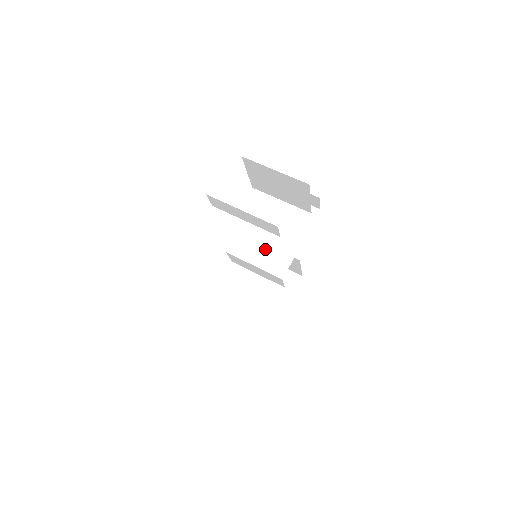
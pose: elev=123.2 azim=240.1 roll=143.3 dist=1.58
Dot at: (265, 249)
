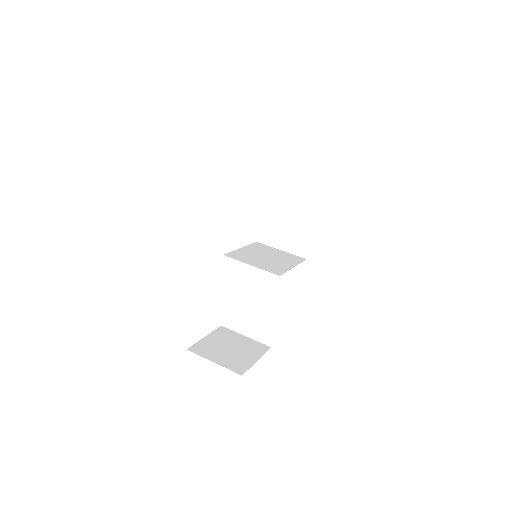
Dot at: (261, 262)
